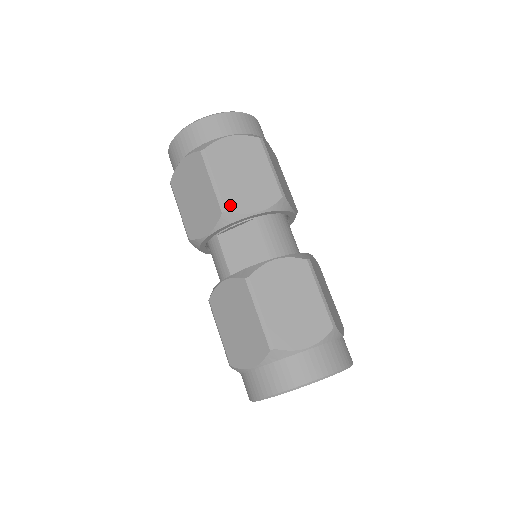
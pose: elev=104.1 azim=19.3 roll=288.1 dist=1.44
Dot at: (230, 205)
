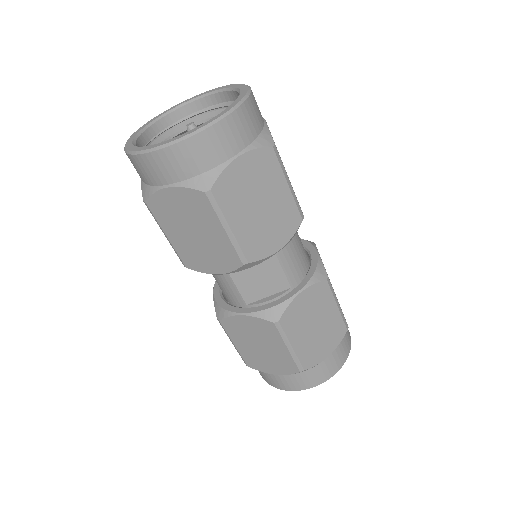
Dot at: (251, 254)
